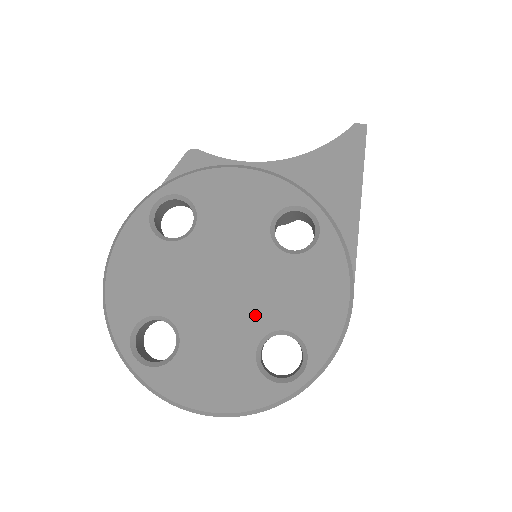
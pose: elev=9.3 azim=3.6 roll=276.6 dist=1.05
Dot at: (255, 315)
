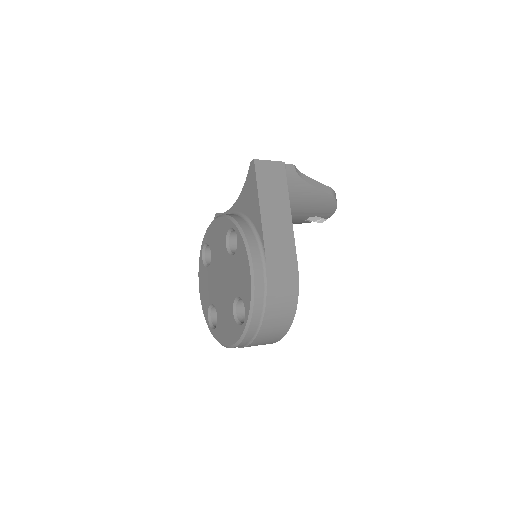
Dot at: (230, 293)
